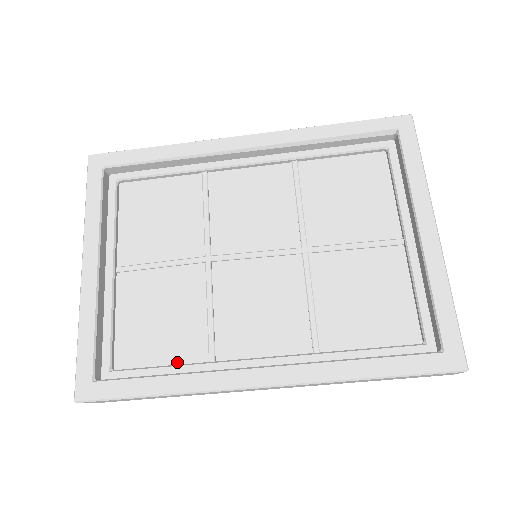
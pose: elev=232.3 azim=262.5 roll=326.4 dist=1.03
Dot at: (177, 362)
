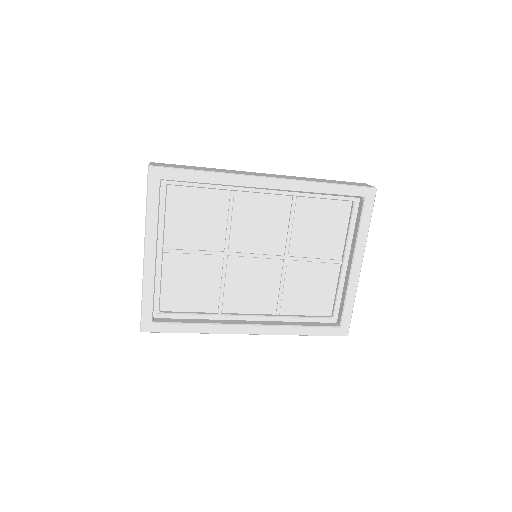
Dot at: (199, 311)
